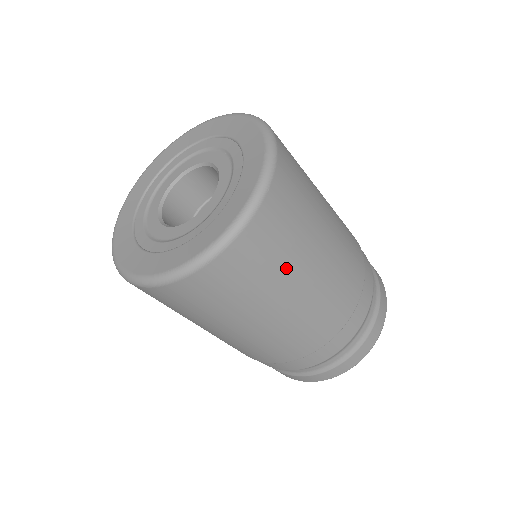
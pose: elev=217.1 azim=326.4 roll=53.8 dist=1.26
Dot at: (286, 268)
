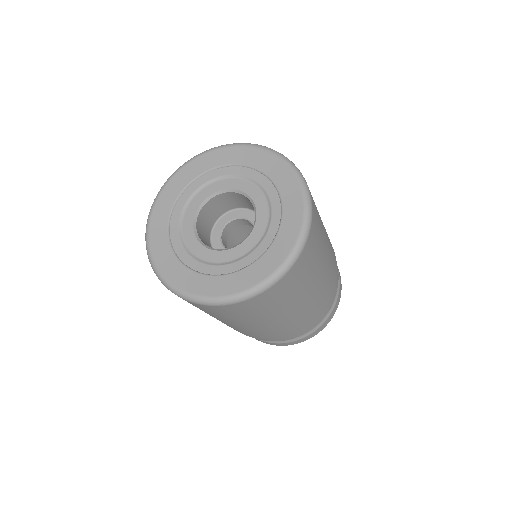
Dot at: (259, 316)
